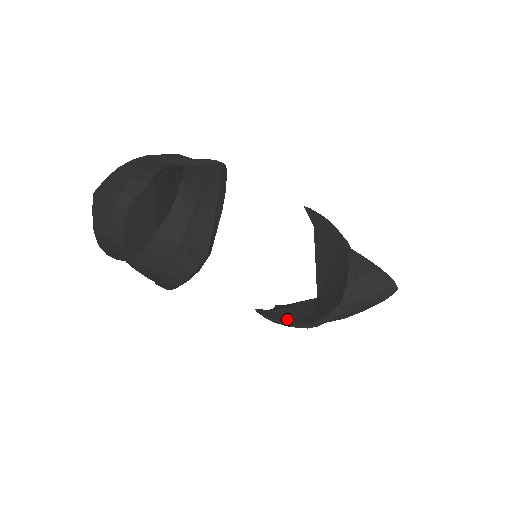
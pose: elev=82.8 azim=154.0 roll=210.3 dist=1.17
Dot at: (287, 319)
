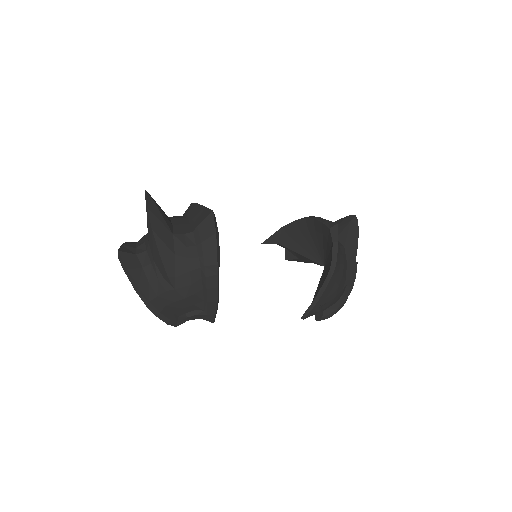
Dot at: (321, 287)
